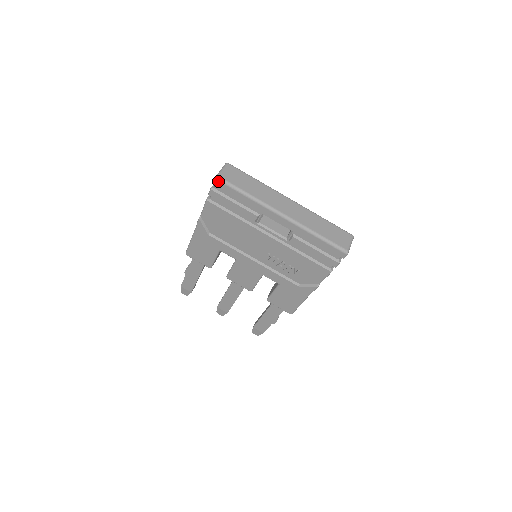
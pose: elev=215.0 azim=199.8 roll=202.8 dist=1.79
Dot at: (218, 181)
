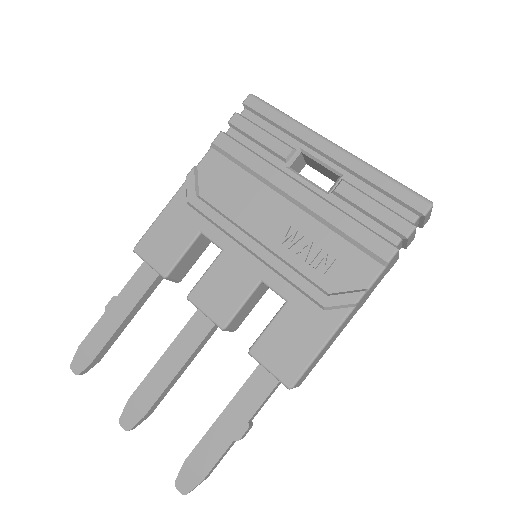
Dot at: (252, 98)
